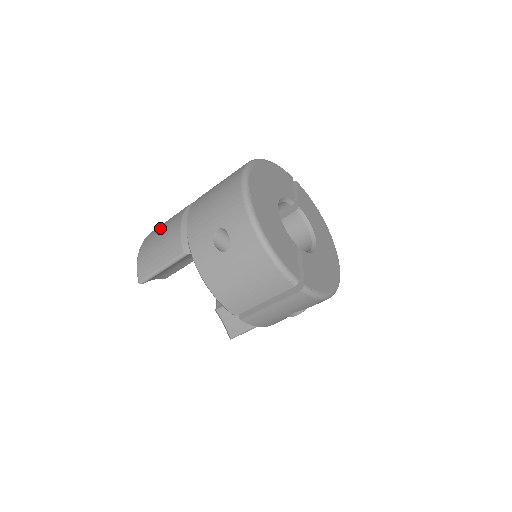
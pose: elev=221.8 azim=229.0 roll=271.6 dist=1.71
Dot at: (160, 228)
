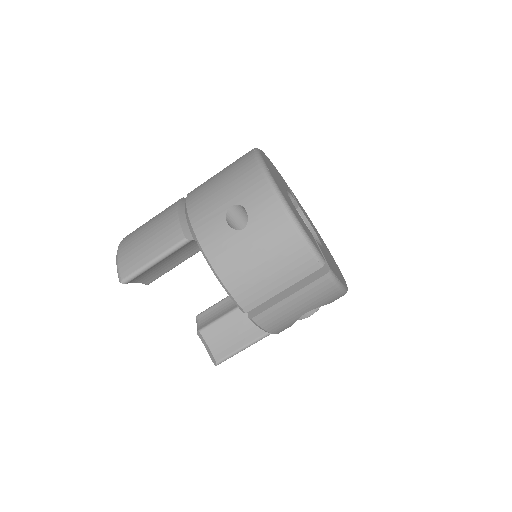
Dot at: (145, 224)
